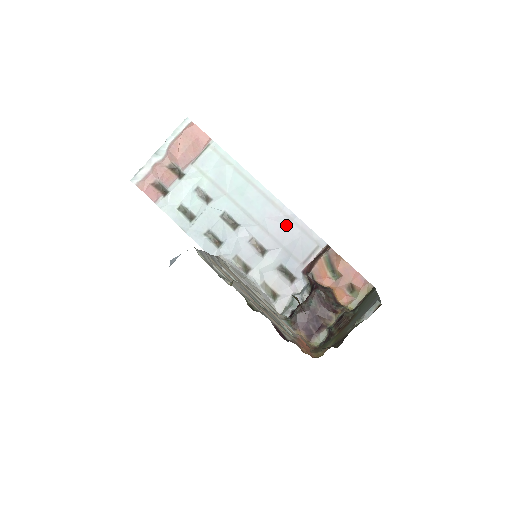
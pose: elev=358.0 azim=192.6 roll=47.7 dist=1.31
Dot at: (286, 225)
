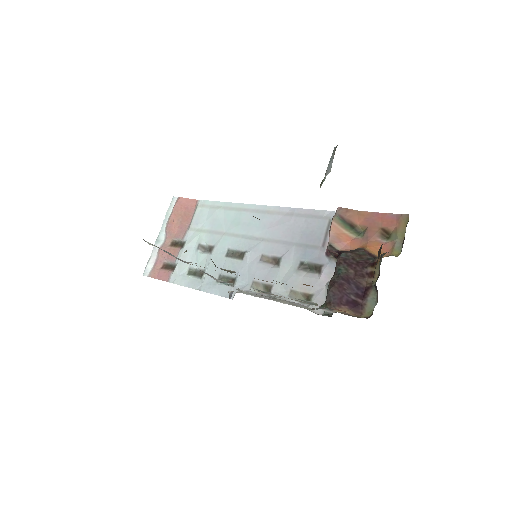
Dot at: (289, 222)
